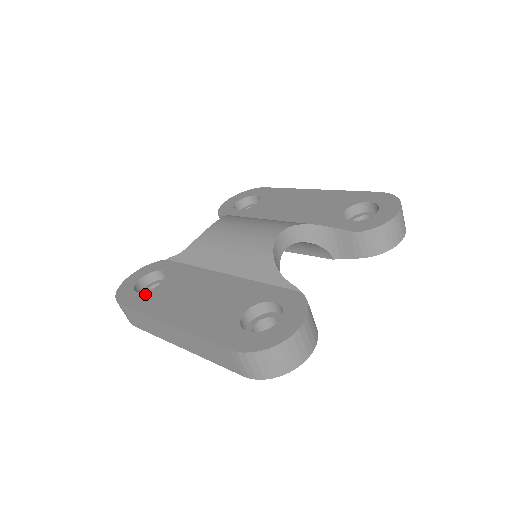
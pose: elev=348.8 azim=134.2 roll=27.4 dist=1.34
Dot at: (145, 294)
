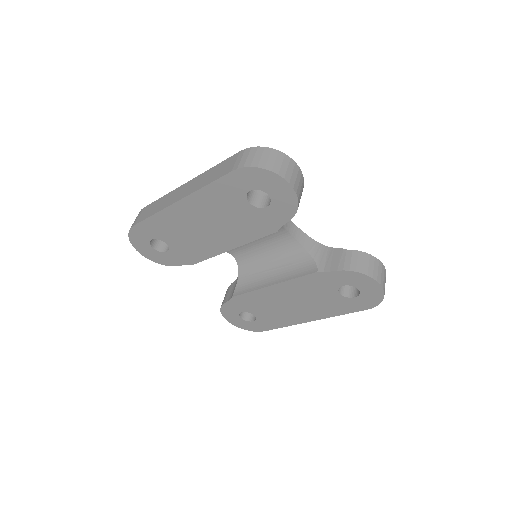
Dot at: occluded
